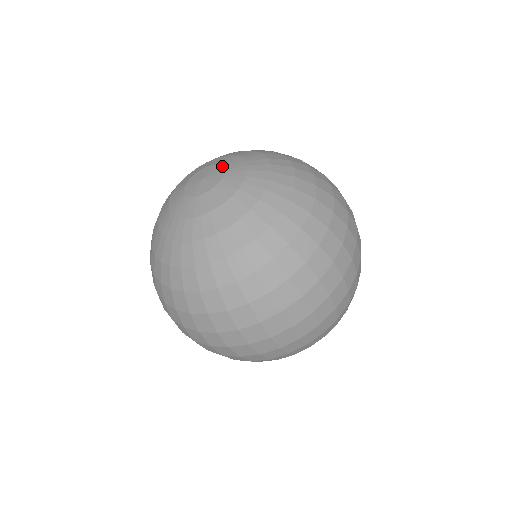
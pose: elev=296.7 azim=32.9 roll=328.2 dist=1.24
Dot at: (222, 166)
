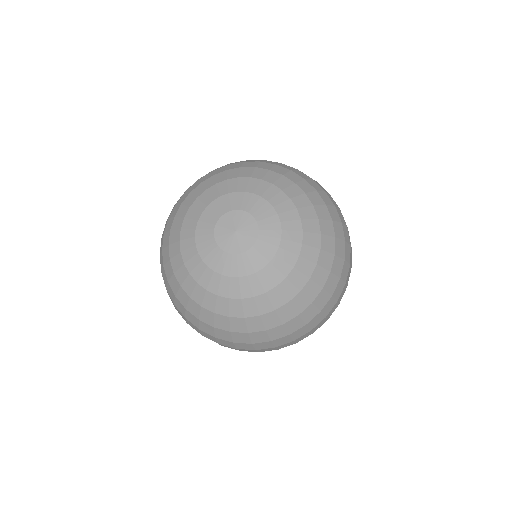
Dot at: (245, 211)
